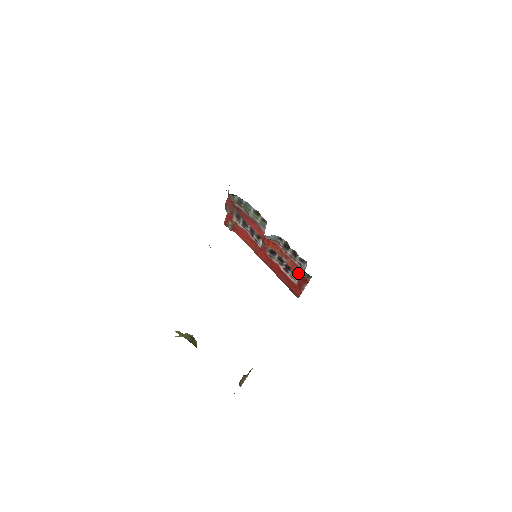
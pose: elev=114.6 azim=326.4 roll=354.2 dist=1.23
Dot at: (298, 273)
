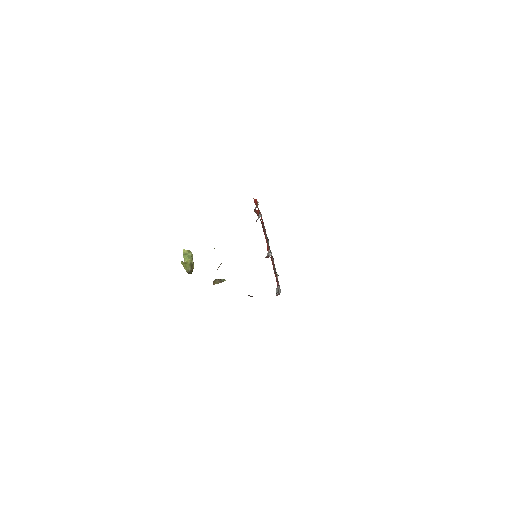
Dot at: (276, 280)
